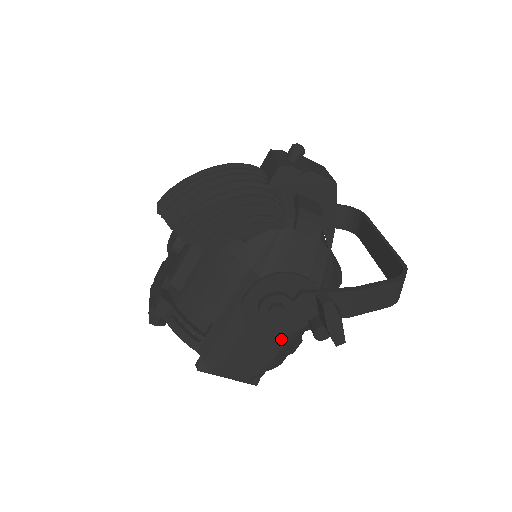
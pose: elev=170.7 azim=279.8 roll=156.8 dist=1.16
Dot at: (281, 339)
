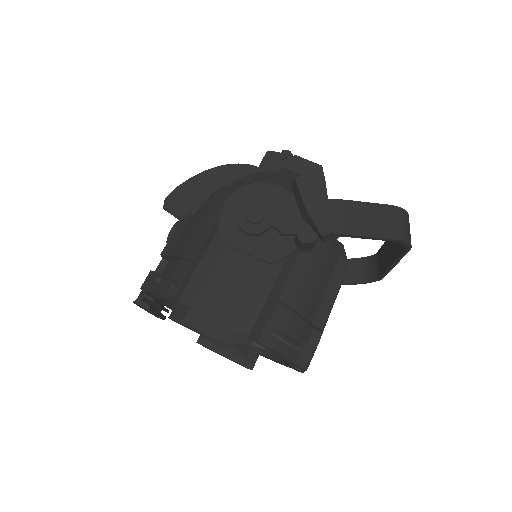
Dot at: (268, 273)
